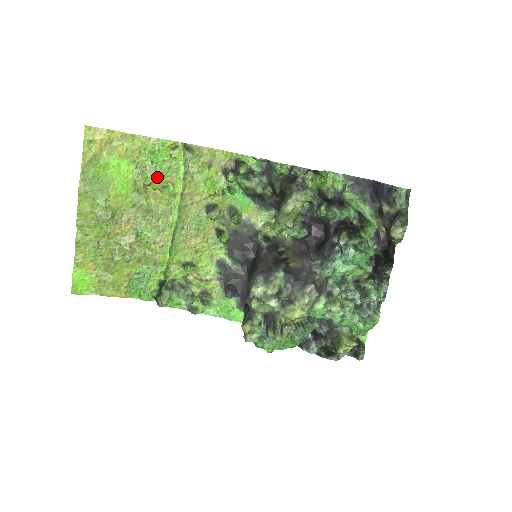
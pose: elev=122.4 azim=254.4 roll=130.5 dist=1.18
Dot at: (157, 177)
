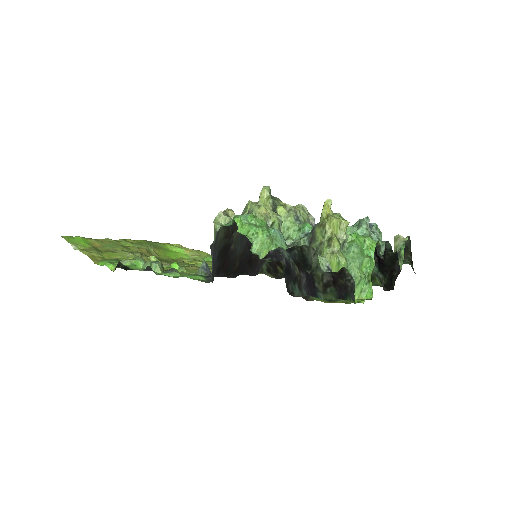
Dot at: (200, 261)
